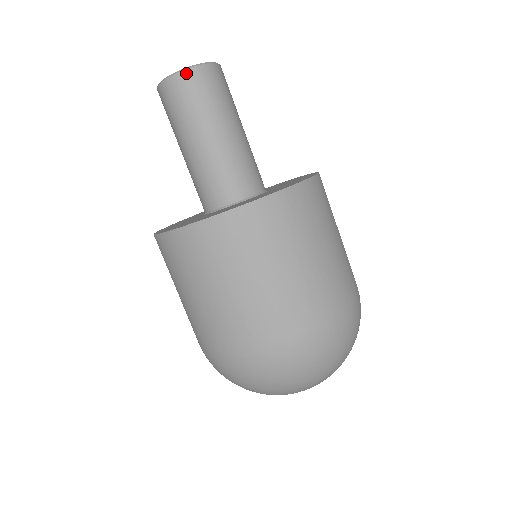
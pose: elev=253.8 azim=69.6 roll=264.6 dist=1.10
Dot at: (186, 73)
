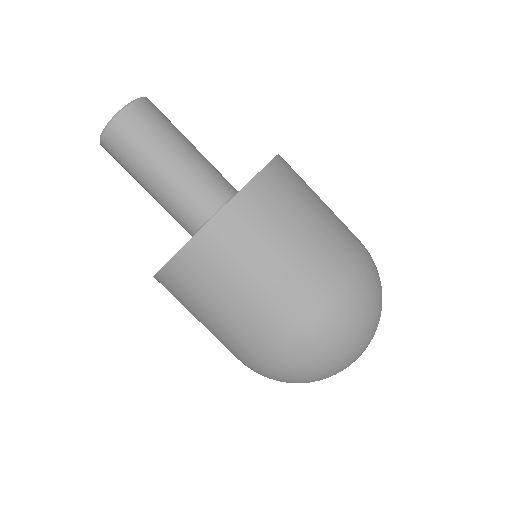
Dot at: (123, 114)
